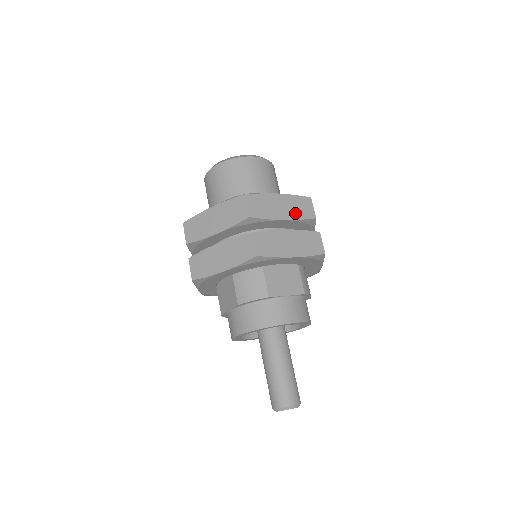
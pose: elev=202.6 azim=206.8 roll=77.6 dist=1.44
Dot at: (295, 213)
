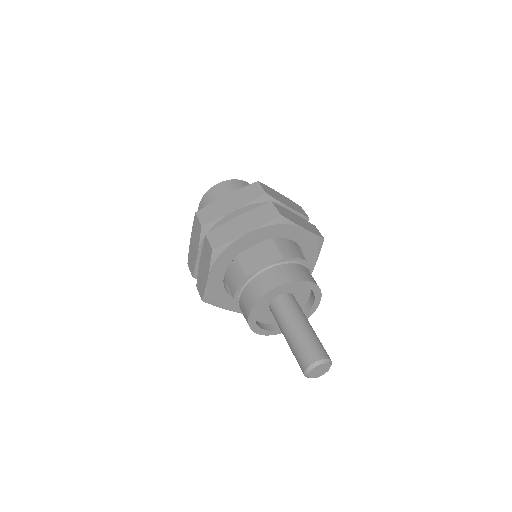
Dot at: (244, 200)
